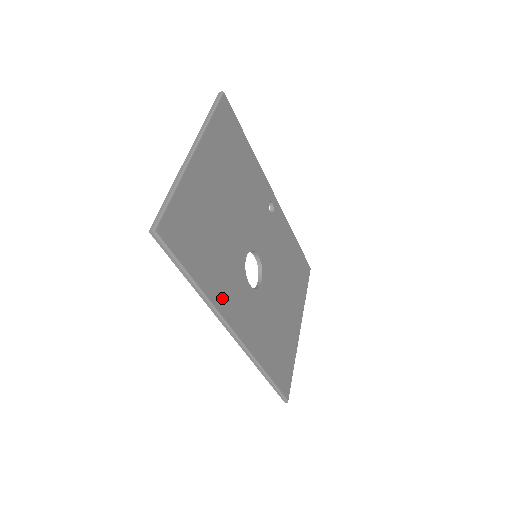
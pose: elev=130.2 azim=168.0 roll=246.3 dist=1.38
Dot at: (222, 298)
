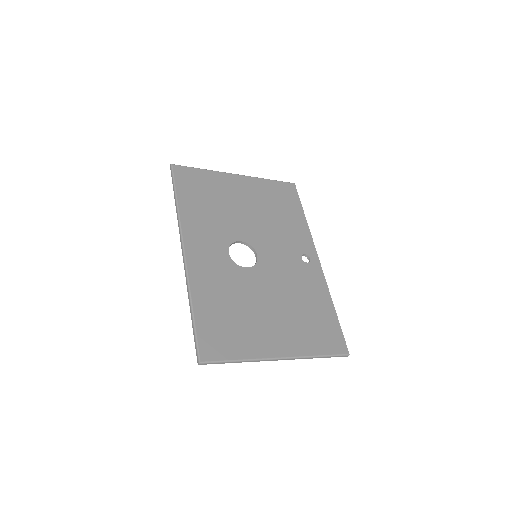
Dot at: (191, 226)
